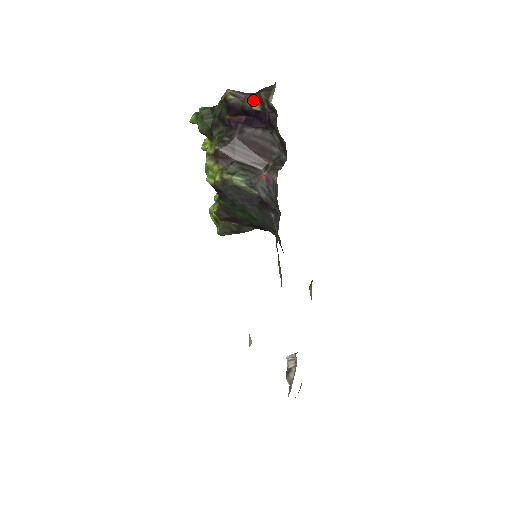
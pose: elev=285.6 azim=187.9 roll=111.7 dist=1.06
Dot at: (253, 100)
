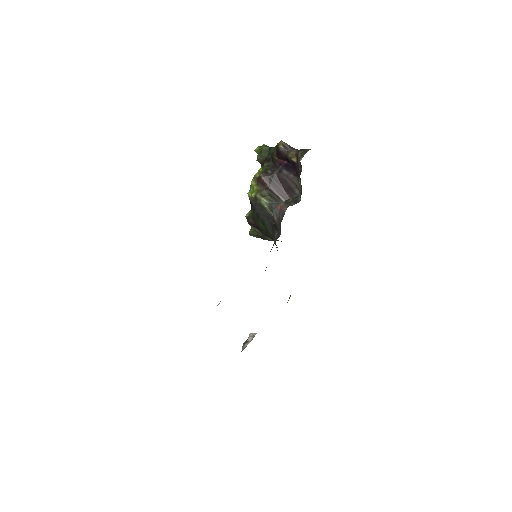
Dot at: (294, 154)
